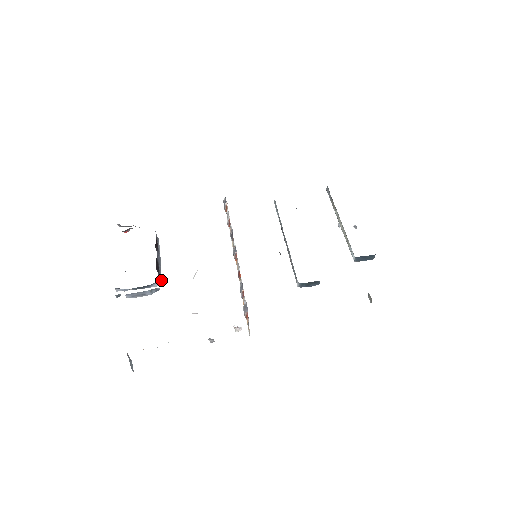
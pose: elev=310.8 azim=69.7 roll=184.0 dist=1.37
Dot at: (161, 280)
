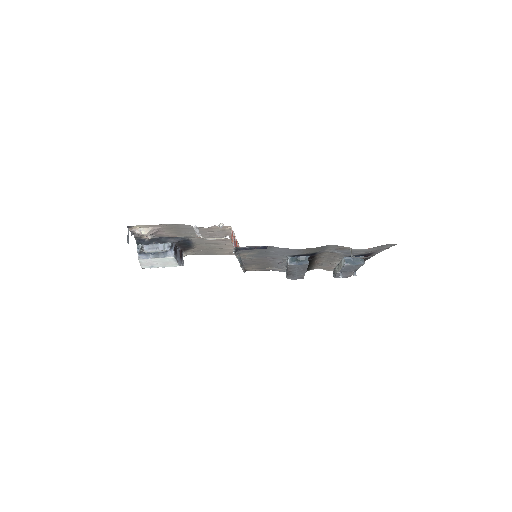
Dot at: (175, 258)
